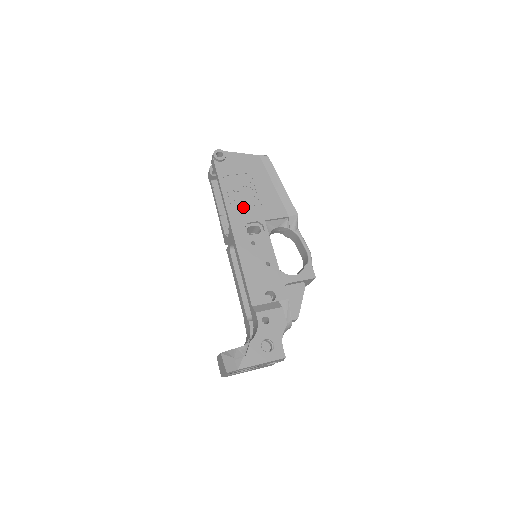
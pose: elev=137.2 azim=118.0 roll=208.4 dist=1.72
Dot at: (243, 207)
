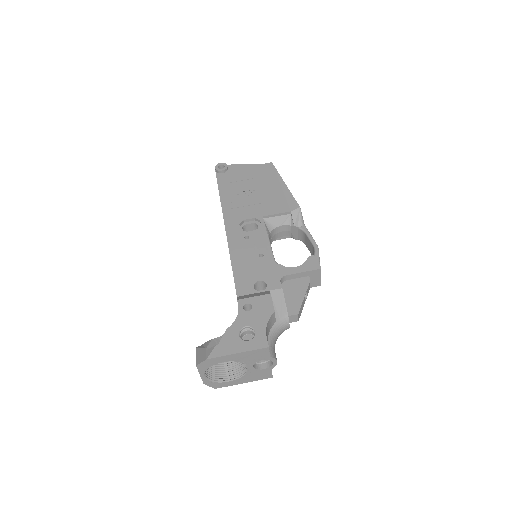
Dot at: (240, 207)
